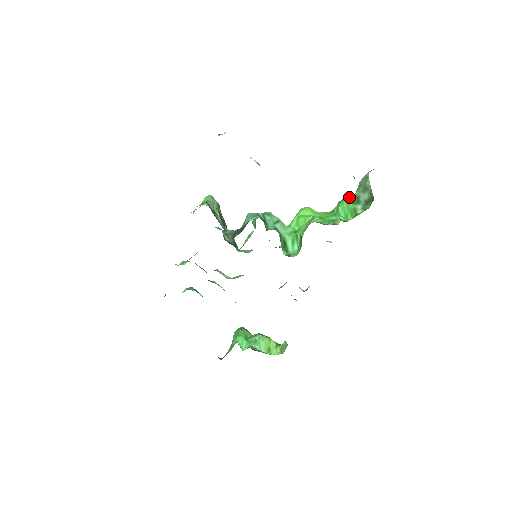
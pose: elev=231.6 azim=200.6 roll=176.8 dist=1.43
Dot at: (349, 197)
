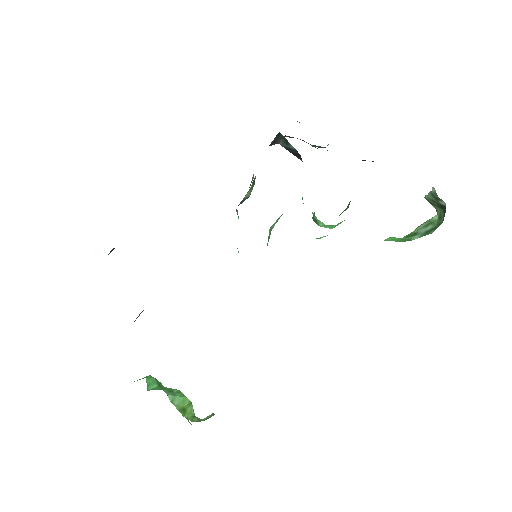
Dot at: occluded
